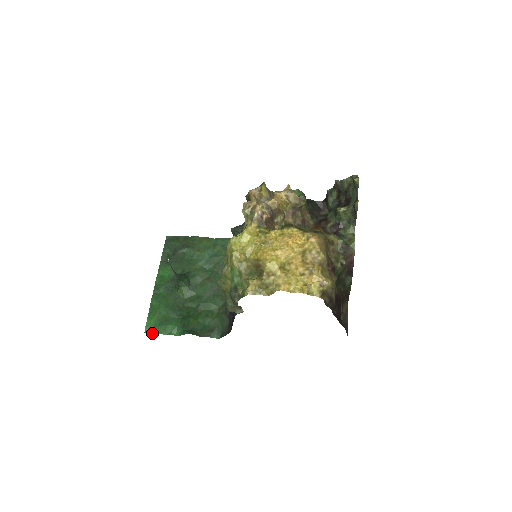
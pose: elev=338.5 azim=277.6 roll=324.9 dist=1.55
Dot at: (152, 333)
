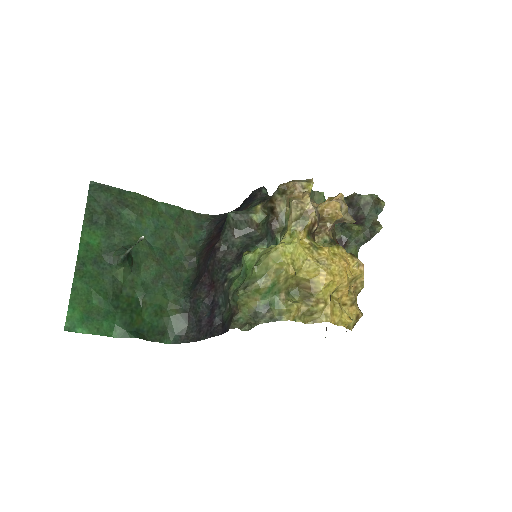
Dot at: (76, 331)
